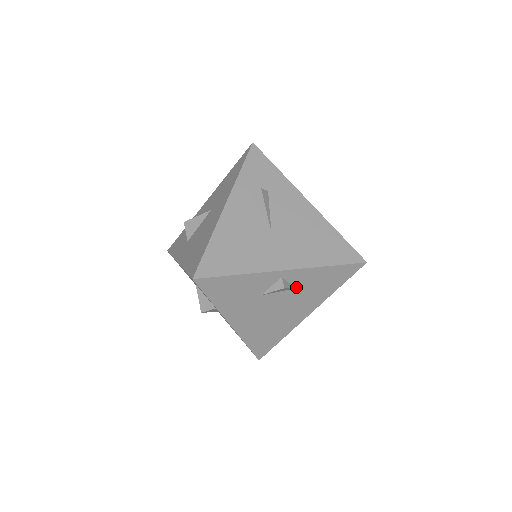
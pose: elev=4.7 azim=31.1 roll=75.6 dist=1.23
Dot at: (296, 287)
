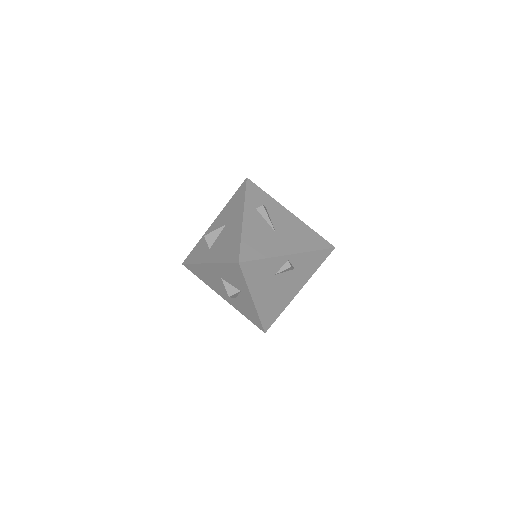
Dot at: (295, 268)
